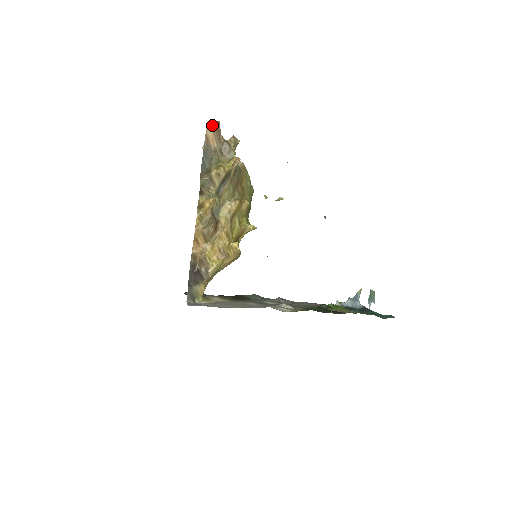
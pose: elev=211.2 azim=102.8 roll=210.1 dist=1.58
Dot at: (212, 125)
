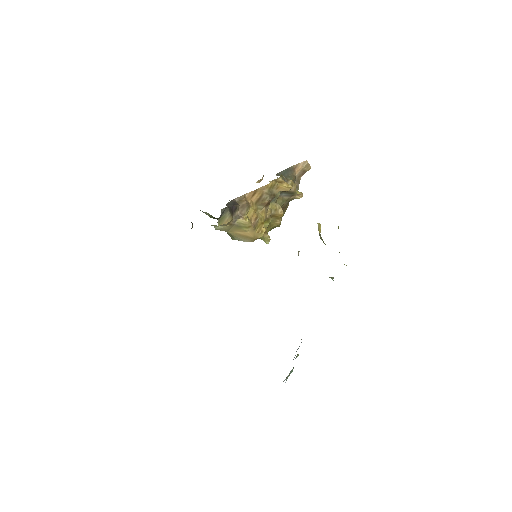
Dot at: (307, 165)
